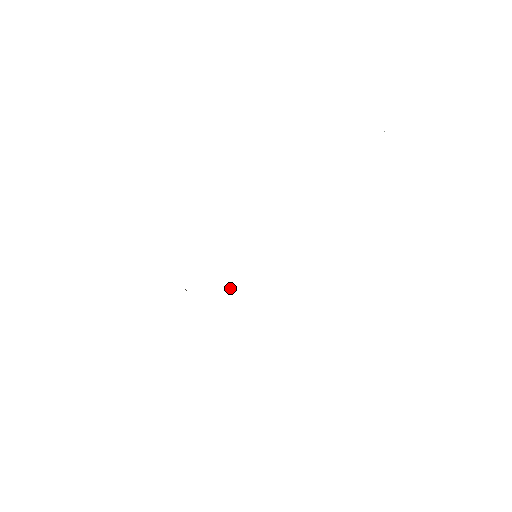
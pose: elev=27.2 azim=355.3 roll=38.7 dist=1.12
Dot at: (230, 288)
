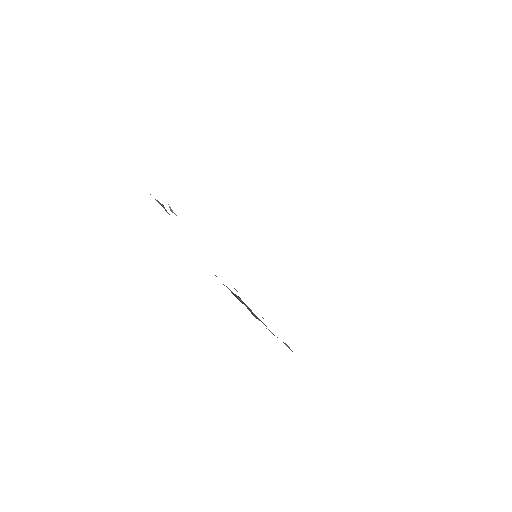
Dot at: occluded
